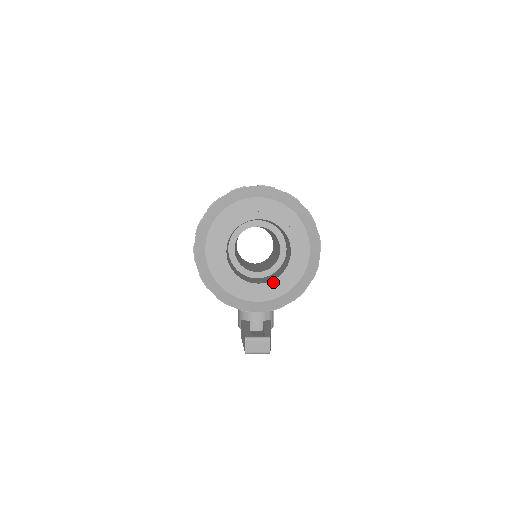
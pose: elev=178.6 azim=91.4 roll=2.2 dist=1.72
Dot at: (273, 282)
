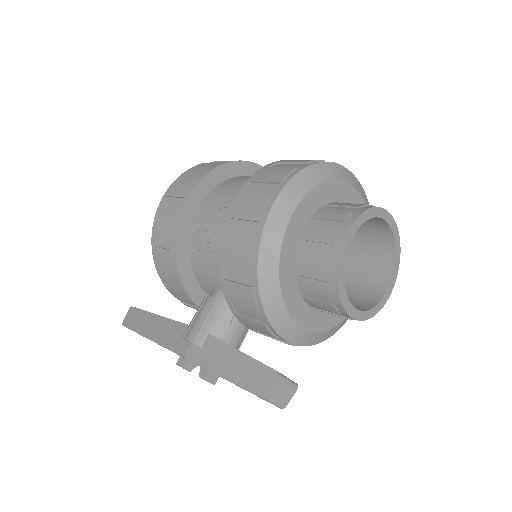
Dot at: (363, 313)
